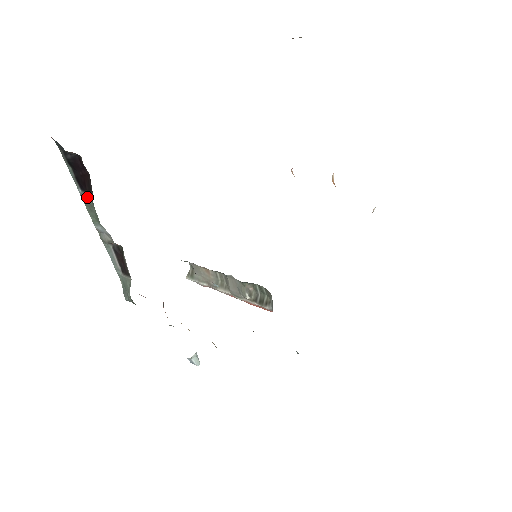
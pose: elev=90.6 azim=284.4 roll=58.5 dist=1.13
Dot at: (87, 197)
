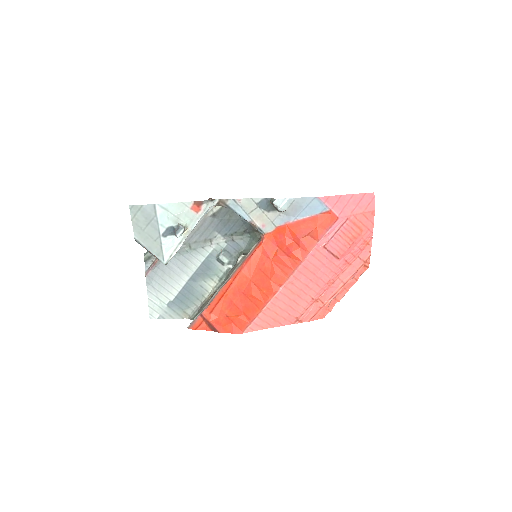
Dot at: occluded
